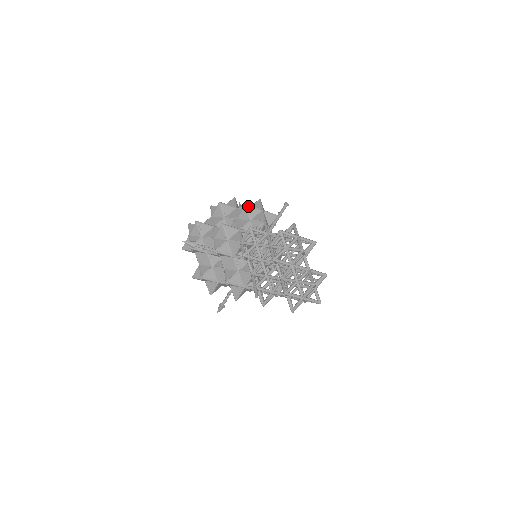
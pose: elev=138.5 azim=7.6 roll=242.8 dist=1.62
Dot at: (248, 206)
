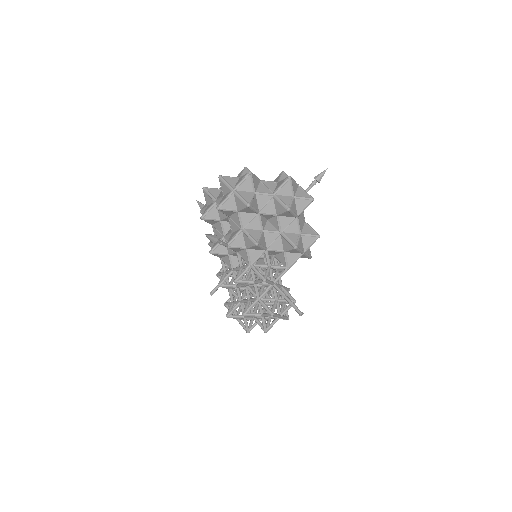
Dot at: (296, 249)
